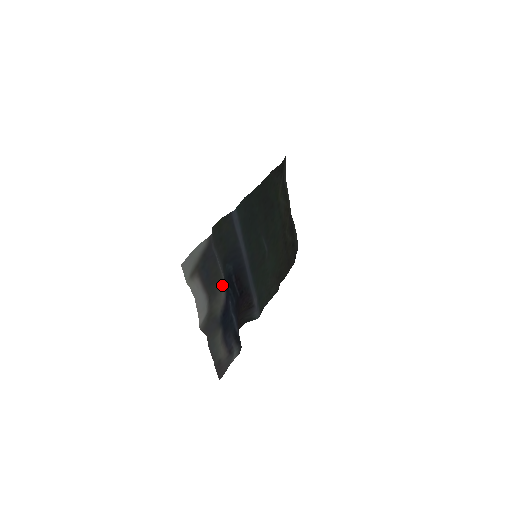
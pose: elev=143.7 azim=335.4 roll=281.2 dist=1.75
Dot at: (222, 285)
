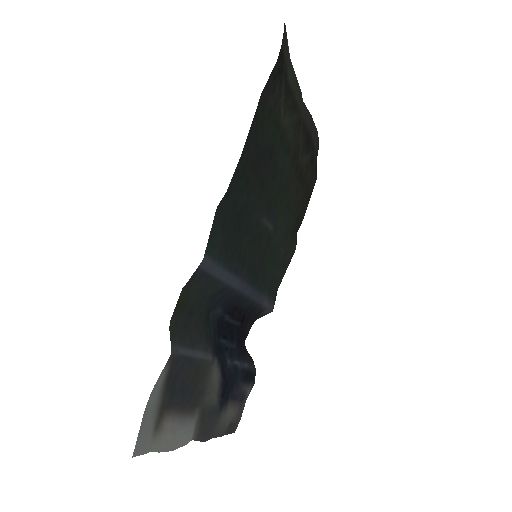
Dot at: (211, 367)
